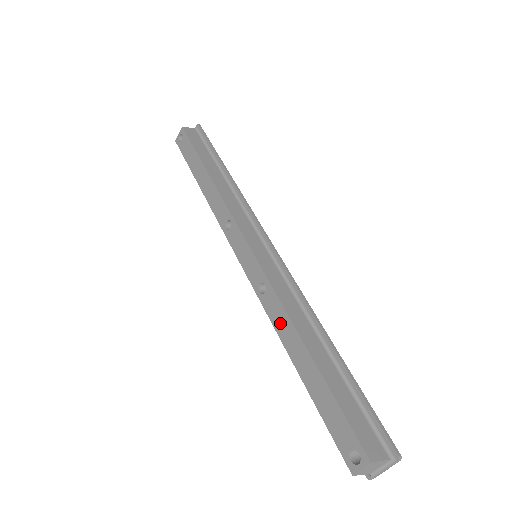
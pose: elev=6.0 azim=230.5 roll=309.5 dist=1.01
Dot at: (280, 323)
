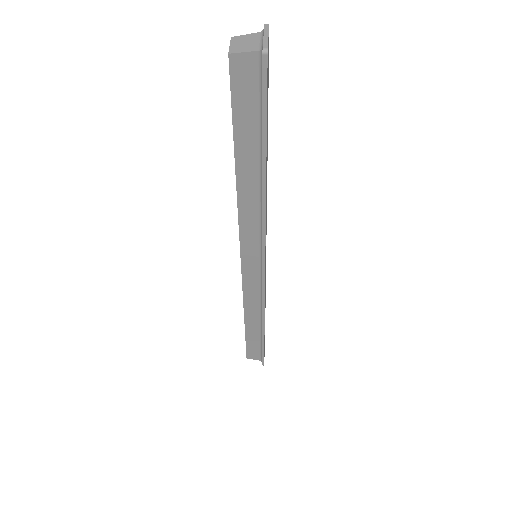
Dot at: occluded
